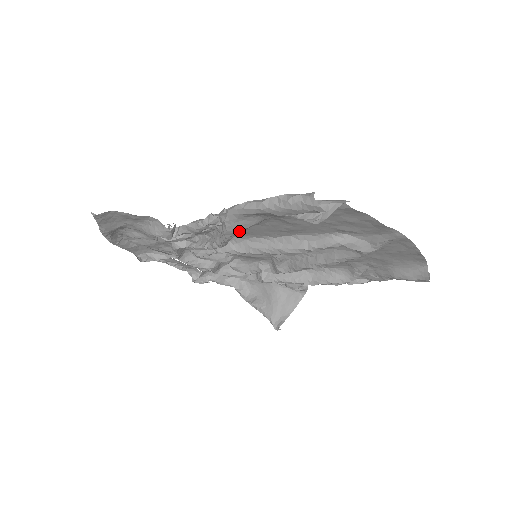
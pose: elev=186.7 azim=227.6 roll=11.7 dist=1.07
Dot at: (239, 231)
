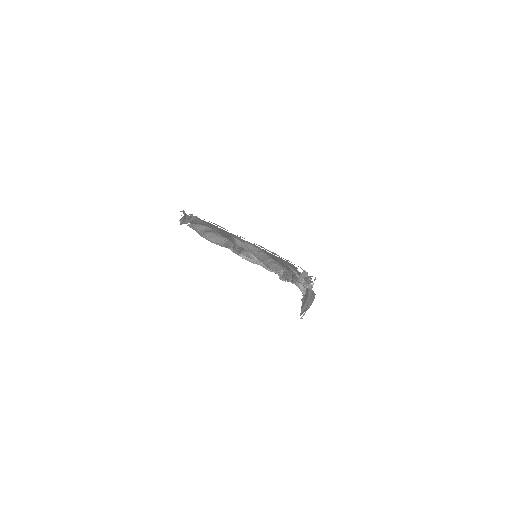
Dot at: (202, 233)
